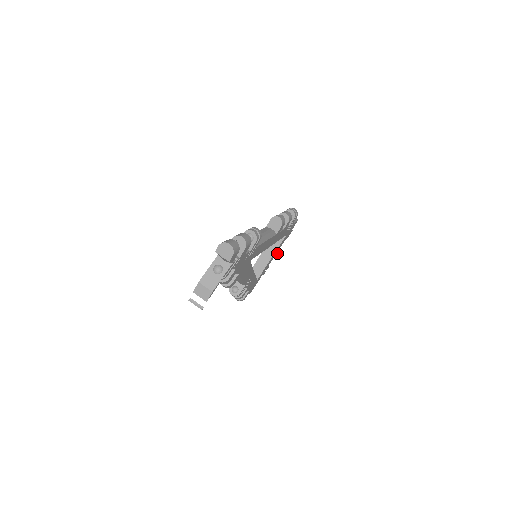
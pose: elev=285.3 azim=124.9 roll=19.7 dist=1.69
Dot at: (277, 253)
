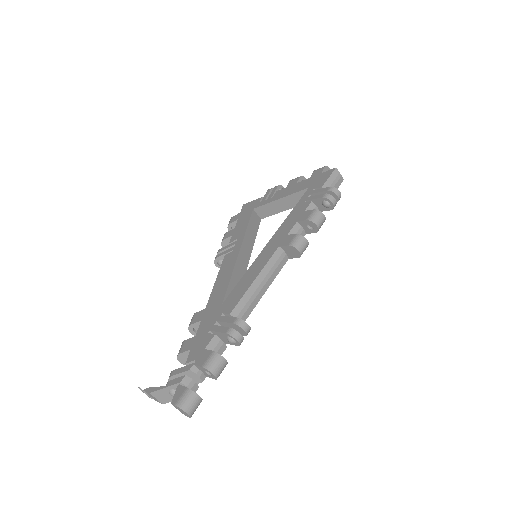
Dot at: occluded
